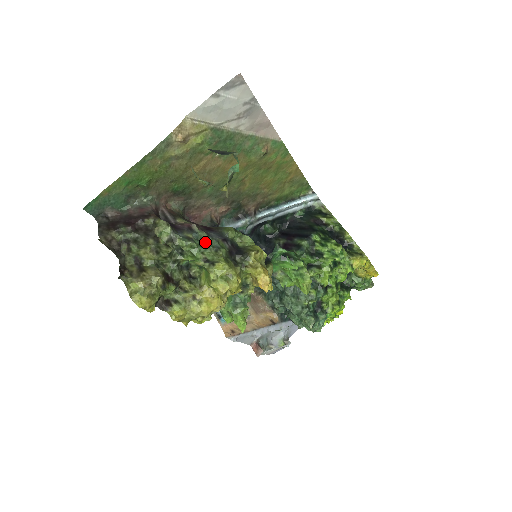
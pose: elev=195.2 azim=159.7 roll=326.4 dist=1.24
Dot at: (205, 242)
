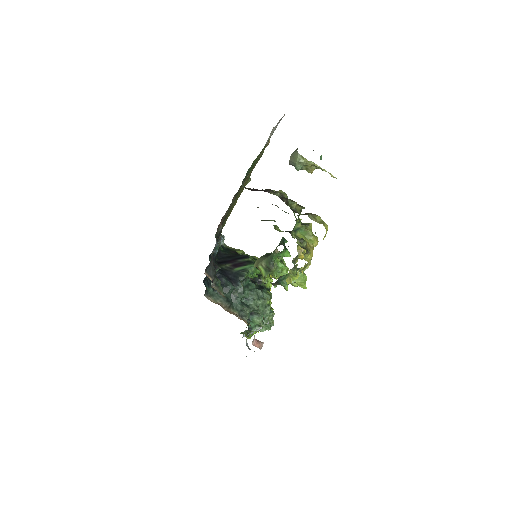
Dot at: occluded
